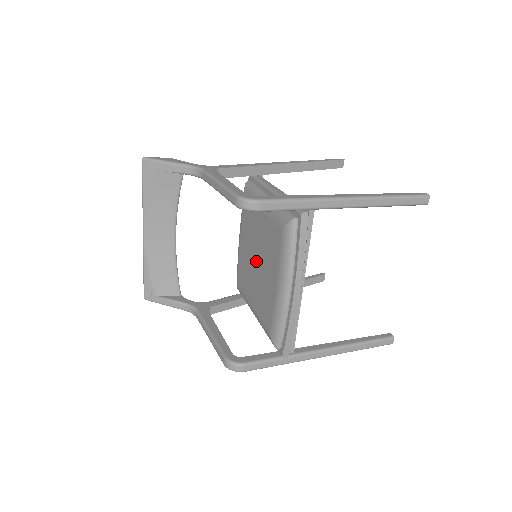
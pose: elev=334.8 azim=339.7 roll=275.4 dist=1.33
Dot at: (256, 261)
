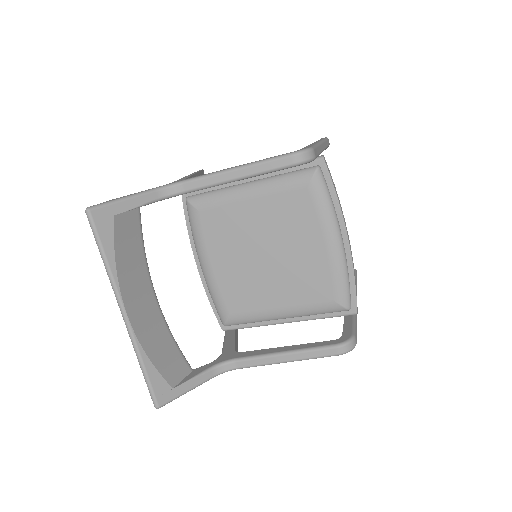
Dot at: (266, 256)
